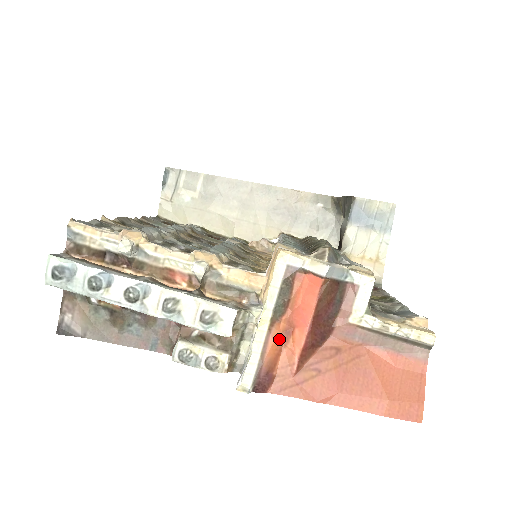
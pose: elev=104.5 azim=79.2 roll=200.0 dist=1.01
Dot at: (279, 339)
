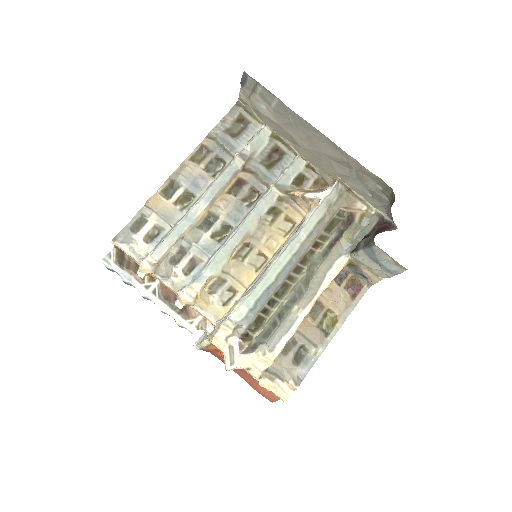
Dot at: (214, 349)
